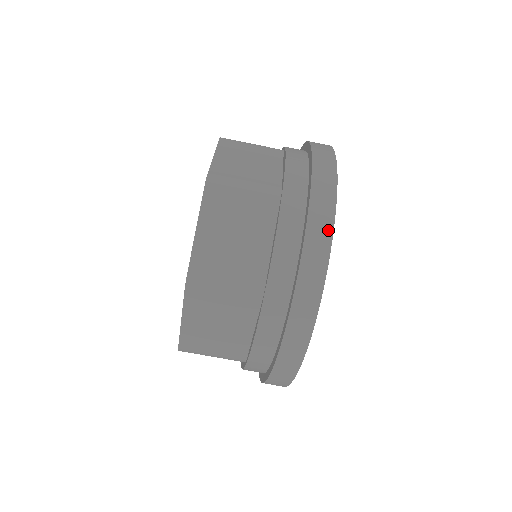
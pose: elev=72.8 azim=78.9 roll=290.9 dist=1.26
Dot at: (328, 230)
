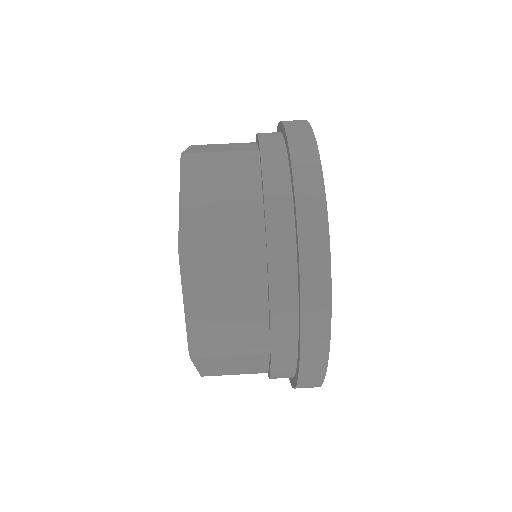
Dot at: occluded
